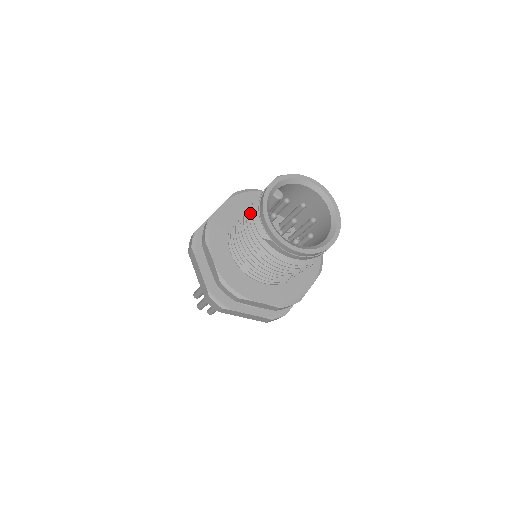
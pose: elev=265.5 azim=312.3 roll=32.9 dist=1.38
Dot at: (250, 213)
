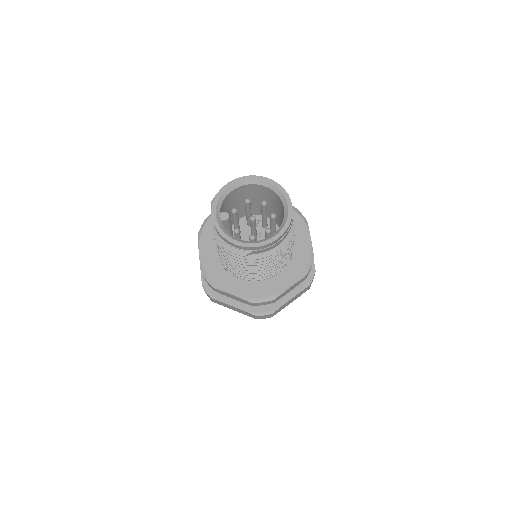
Dot at: (220, 247)
